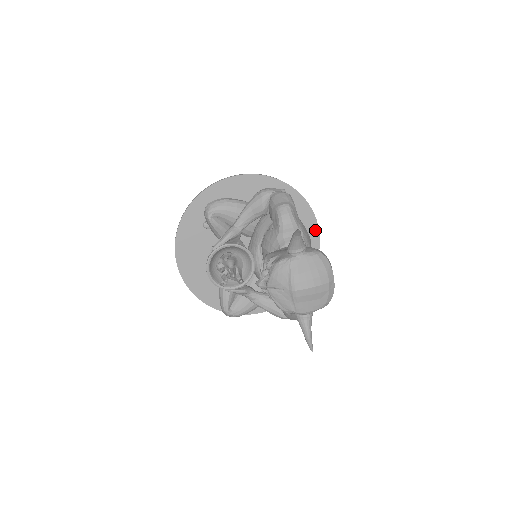
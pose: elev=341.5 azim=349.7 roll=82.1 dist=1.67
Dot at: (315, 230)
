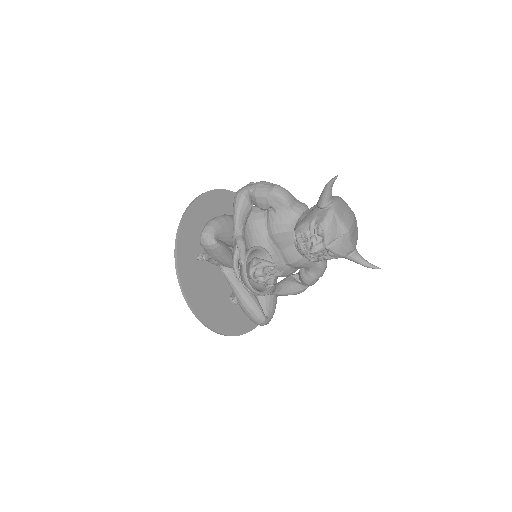
Dot at: occluded
